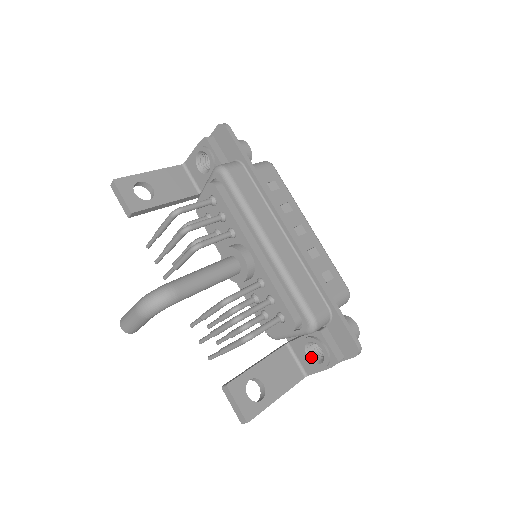
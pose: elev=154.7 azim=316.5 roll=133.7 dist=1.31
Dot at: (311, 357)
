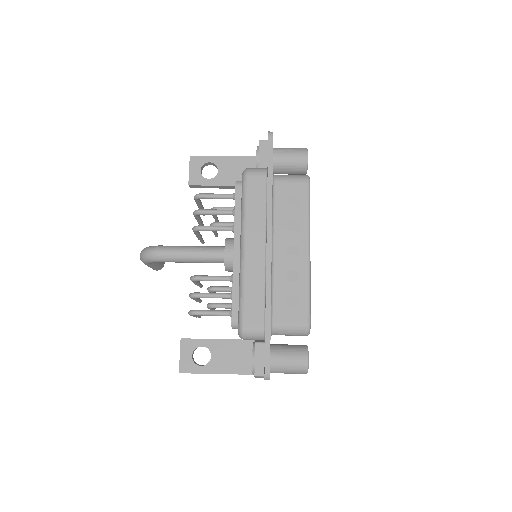
Dot at: occluded
